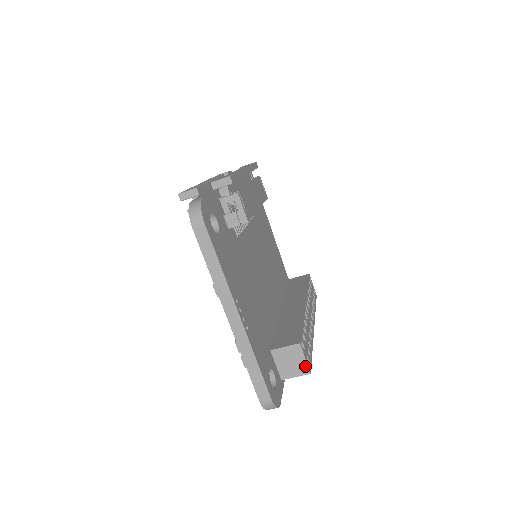
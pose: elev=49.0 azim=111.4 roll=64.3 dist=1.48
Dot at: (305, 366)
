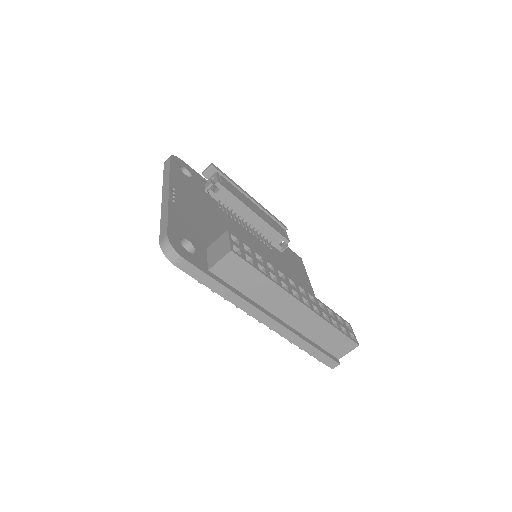
Dot at: (228, 246)
